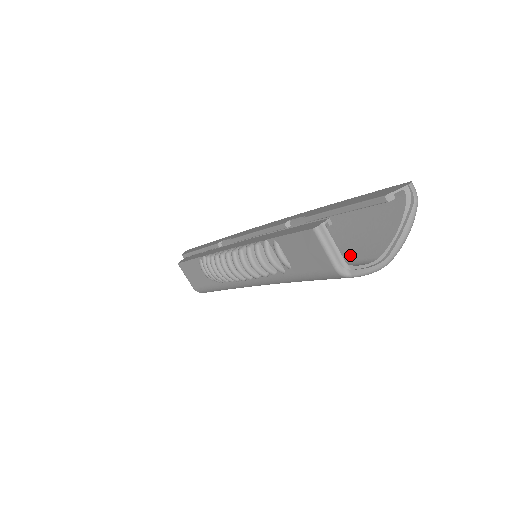
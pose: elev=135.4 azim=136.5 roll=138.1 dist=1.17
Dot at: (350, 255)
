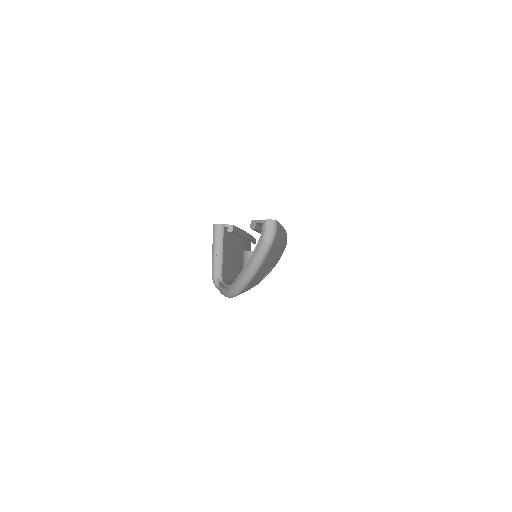
Dot at: occluded
